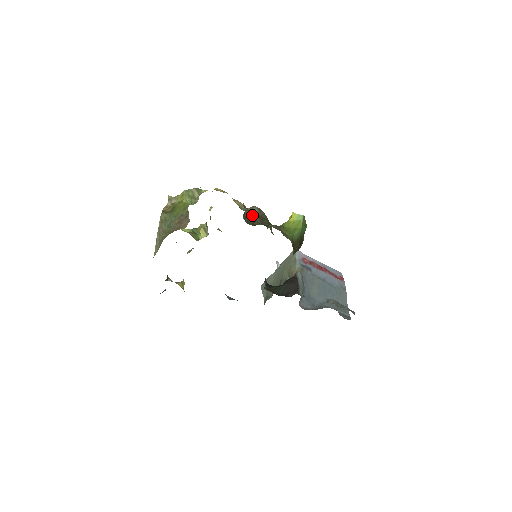
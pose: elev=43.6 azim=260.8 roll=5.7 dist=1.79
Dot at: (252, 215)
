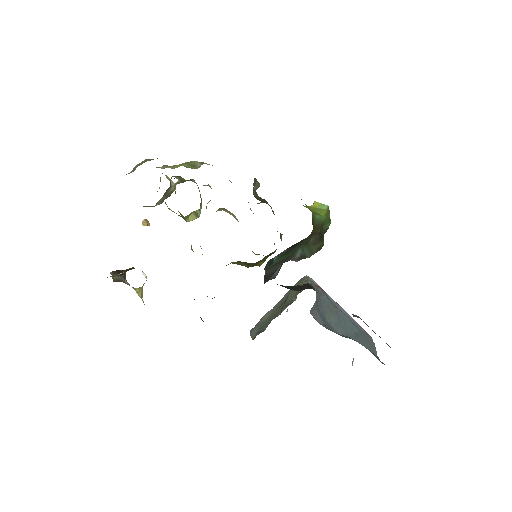
Dot at: occluded
